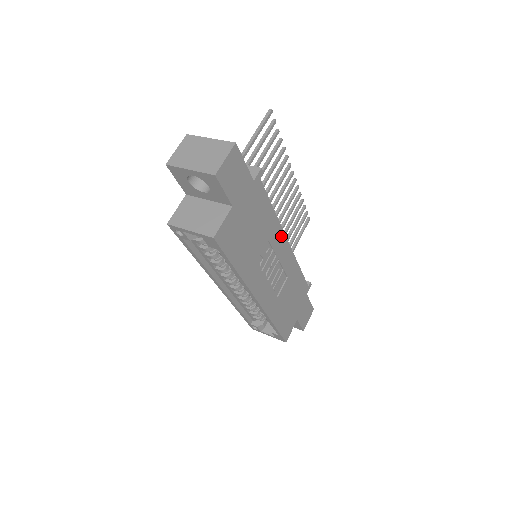
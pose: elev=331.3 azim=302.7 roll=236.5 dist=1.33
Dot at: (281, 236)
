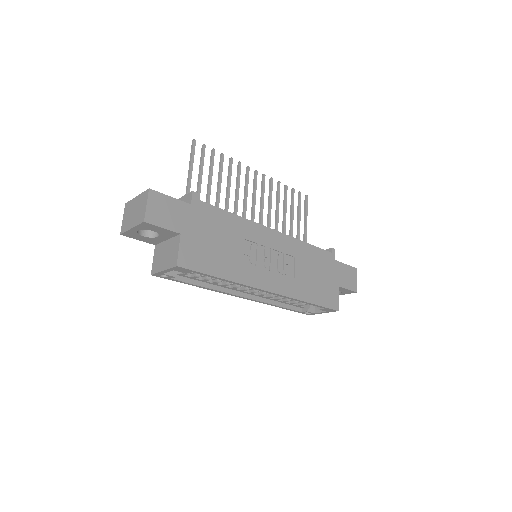
Dot at: (259, 229)
